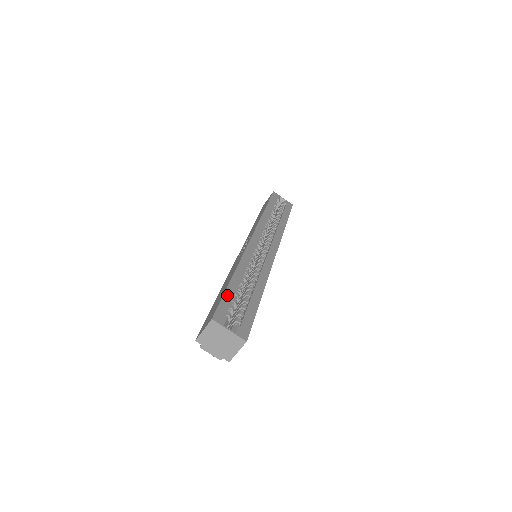
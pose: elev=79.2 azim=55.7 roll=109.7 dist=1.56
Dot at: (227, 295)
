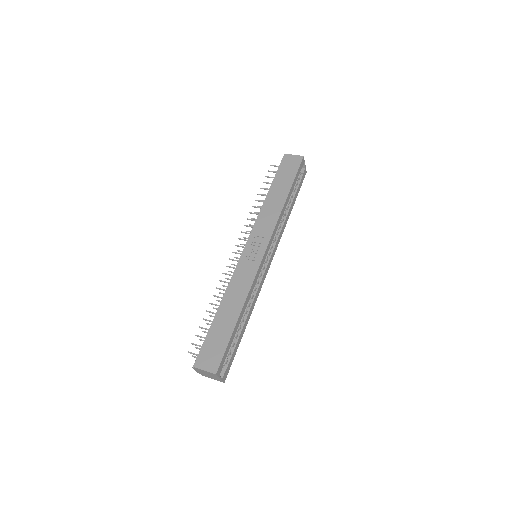
Dot at: (230, 342)
